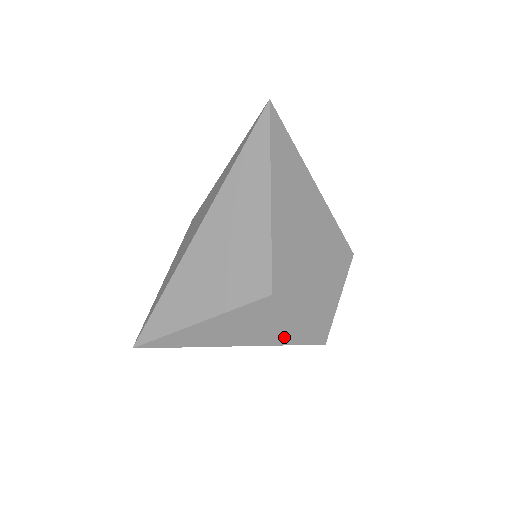
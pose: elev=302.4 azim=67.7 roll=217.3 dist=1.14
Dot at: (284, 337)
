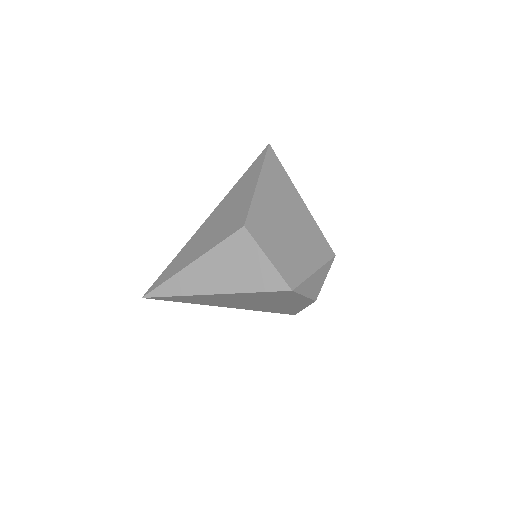
Dot at: (257, 280)
